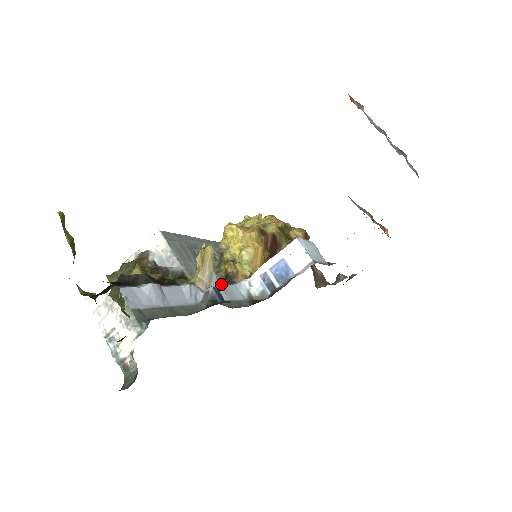
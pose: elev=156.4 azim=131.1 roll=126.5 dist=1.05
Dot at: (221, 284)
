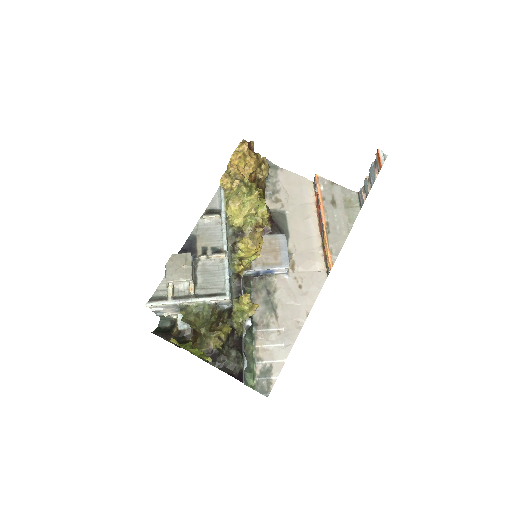
Dot at: occluded
